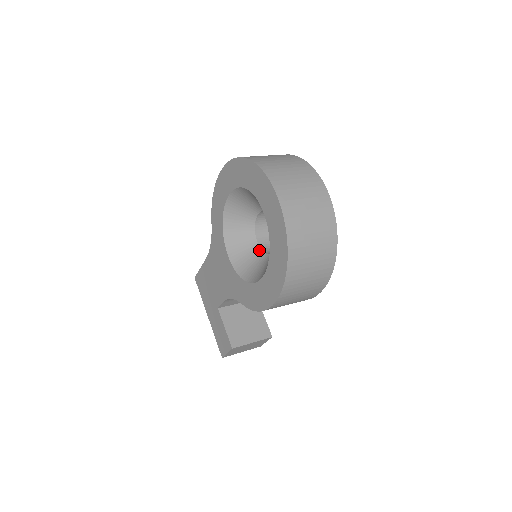
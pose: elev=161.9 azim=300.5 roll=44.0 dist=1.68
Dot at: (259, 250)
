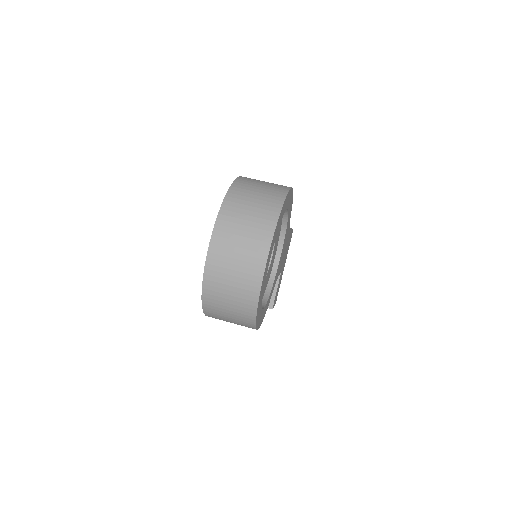
Dot at: occluded
